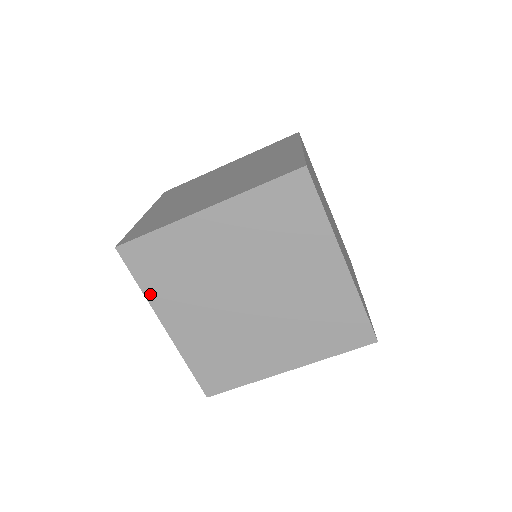
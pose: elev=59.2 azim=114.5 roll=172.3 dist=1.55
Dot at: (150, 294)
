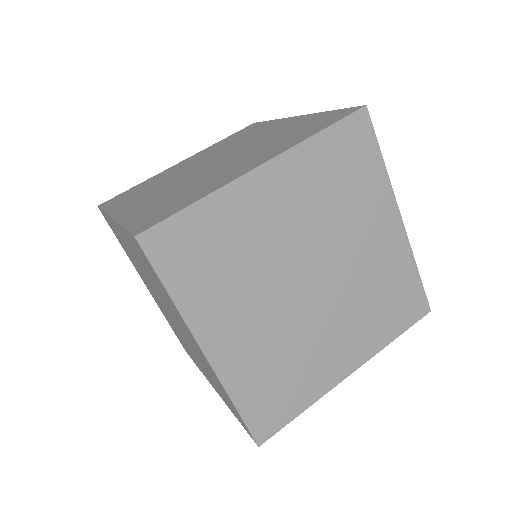
Dot at: (185, 304)
